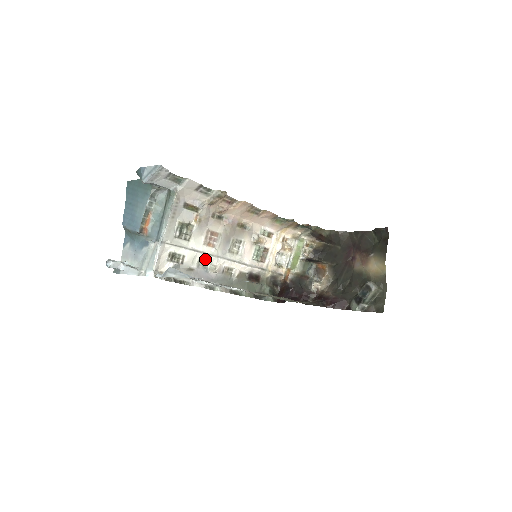
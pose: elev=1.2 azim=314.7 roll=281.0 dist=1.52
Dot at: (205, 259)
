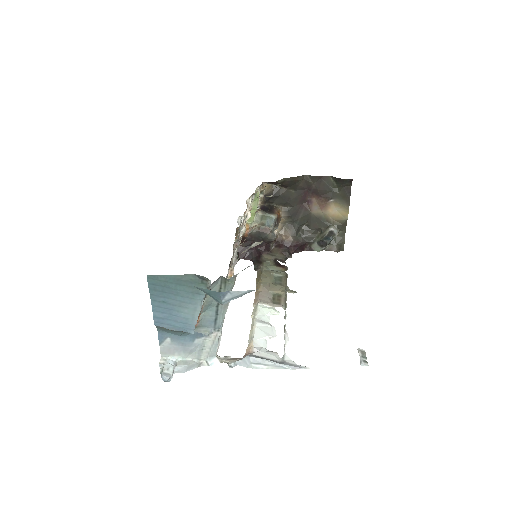
Dot at: occluded
